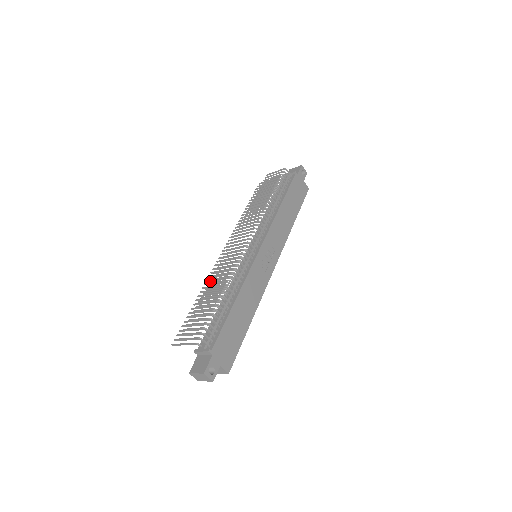
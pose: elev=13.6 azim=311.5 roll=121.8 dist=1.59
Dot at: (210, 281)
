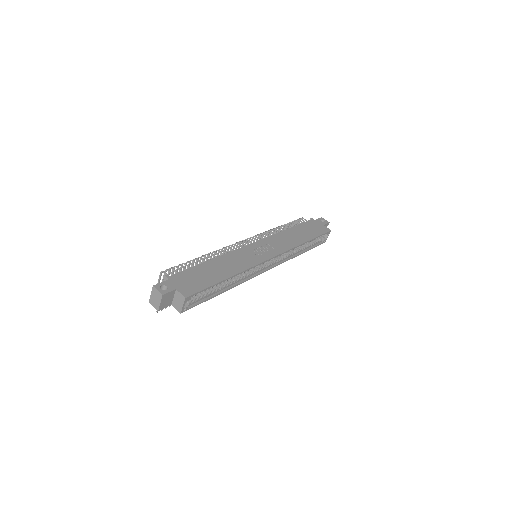
Dot at: occluded
